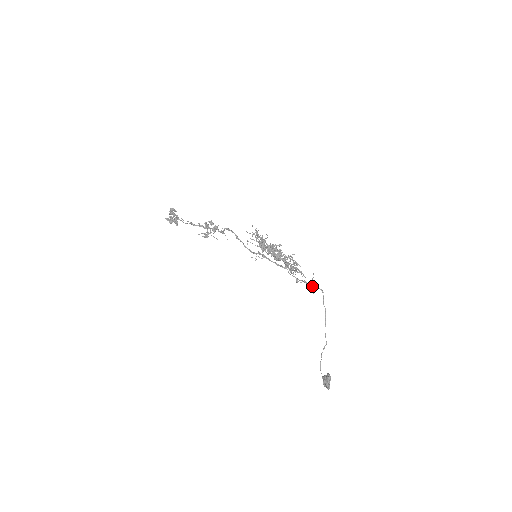
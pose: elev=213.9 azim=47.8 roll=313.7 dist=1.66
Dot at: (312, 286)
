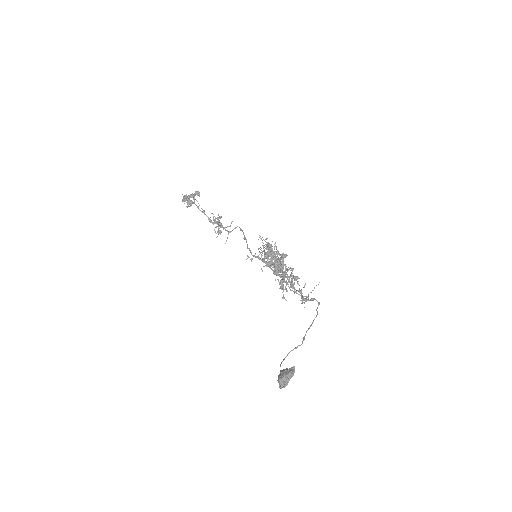
Dot at: occluded
